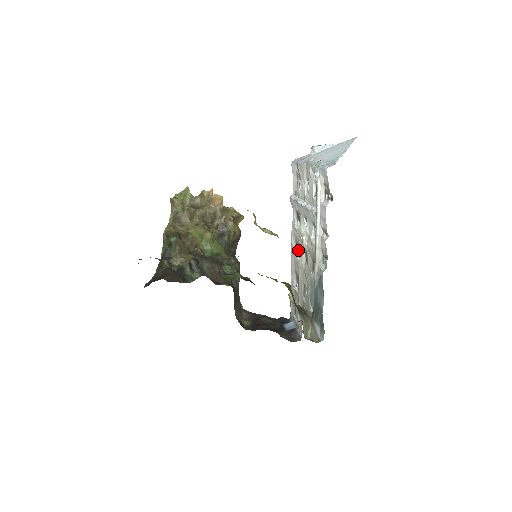
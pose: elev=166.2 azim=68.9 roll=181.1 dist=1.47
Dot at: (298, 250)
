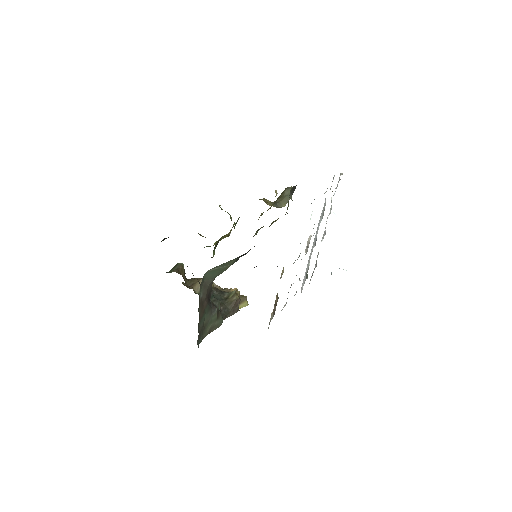
Dot at: occluded
